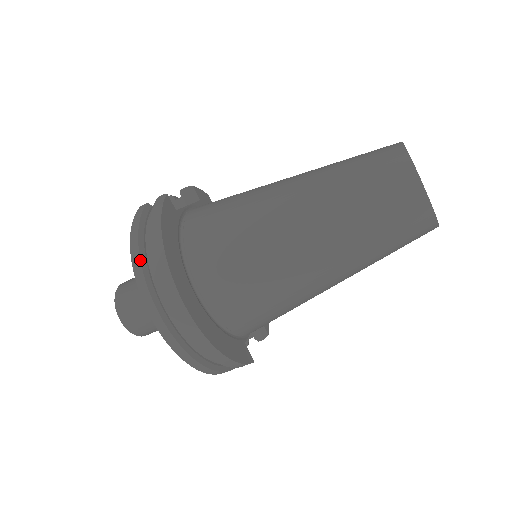
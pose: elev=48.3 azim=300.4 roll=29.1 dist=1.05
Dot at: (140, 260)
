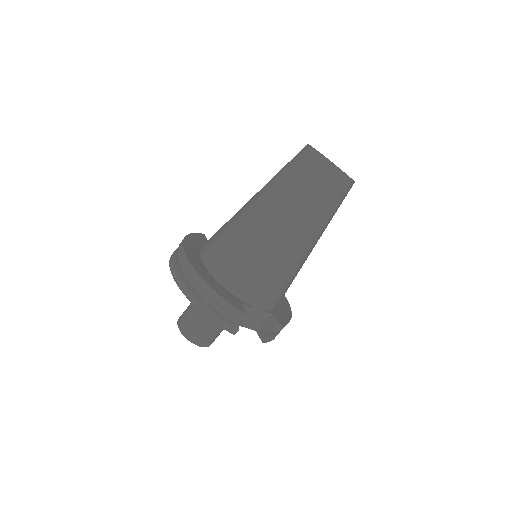
Dot at: (174, 251)
